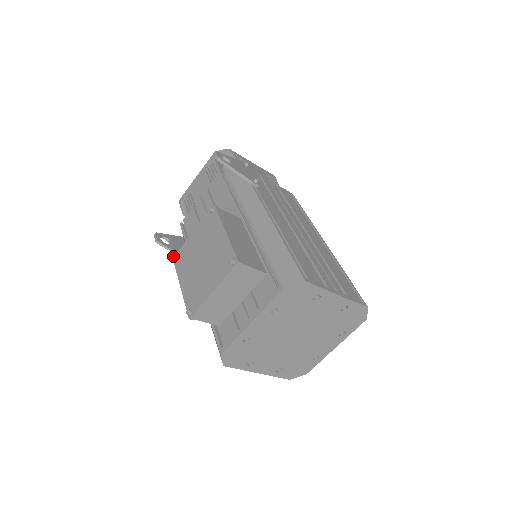
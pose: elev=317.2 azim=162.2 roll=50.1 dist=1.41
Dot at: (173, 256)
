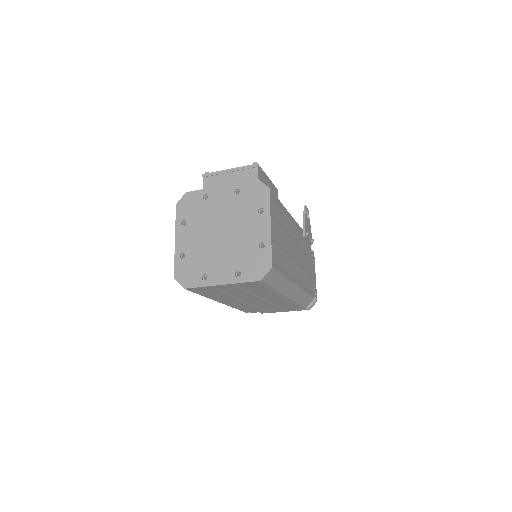
Dot at: occluded
